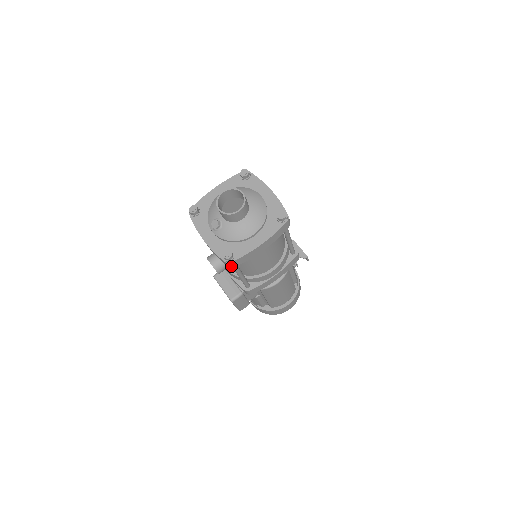
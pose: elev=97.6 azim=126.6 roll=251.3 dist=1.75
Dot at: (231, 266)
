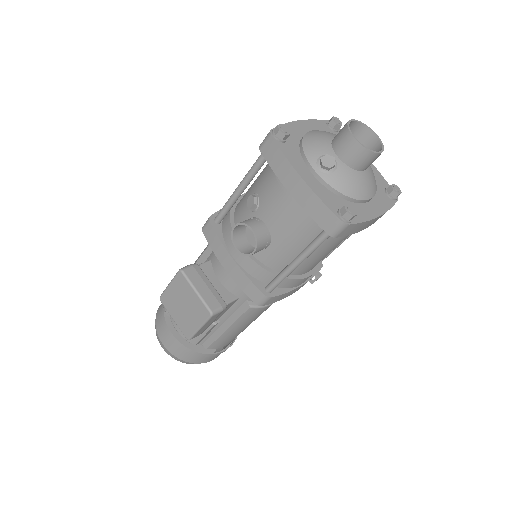
Dot at: (337, 233)
